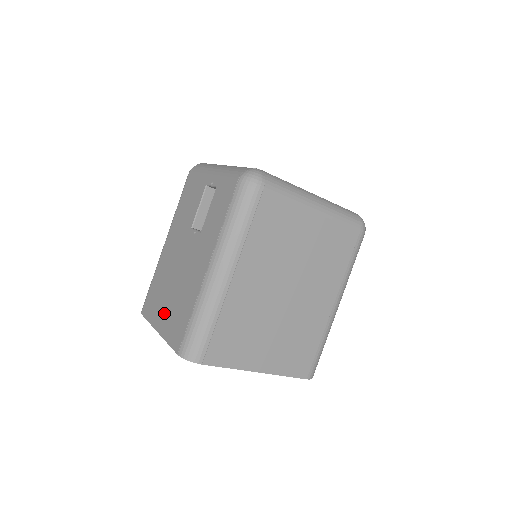
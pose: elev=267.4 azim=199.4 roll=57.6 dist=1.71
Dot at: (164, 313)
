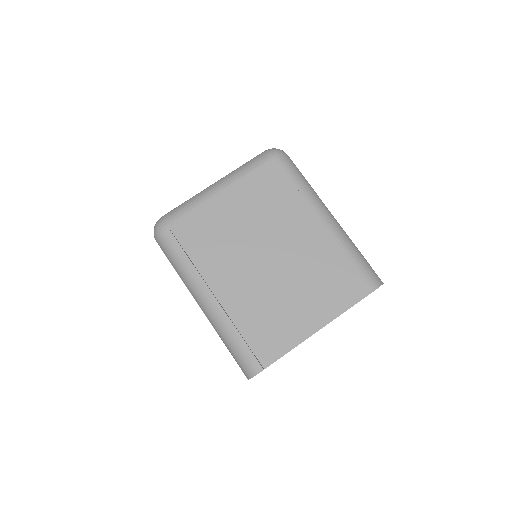
Dot at: occluded
